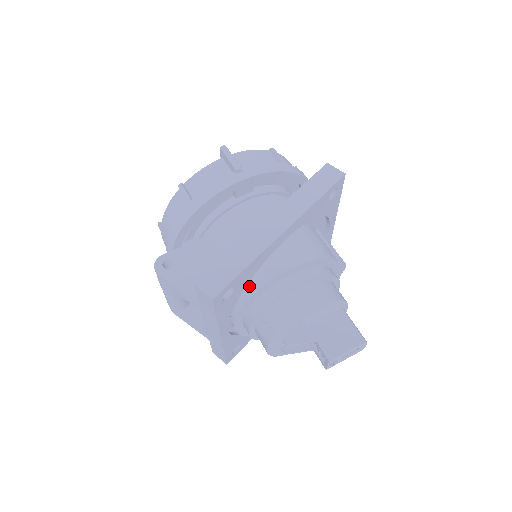
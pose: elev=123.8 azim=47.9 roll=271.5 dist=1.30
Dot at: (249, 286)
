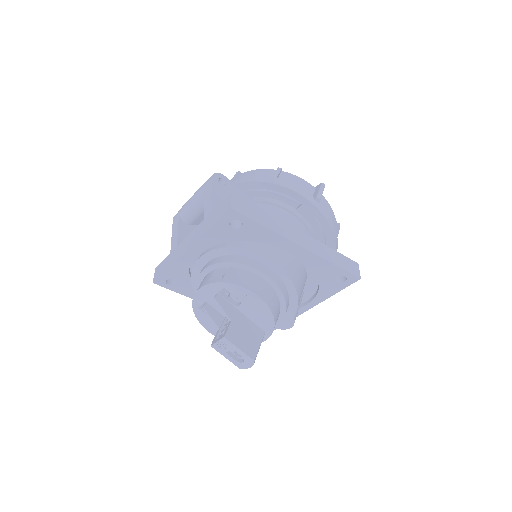
Dot at: (246, 243)
